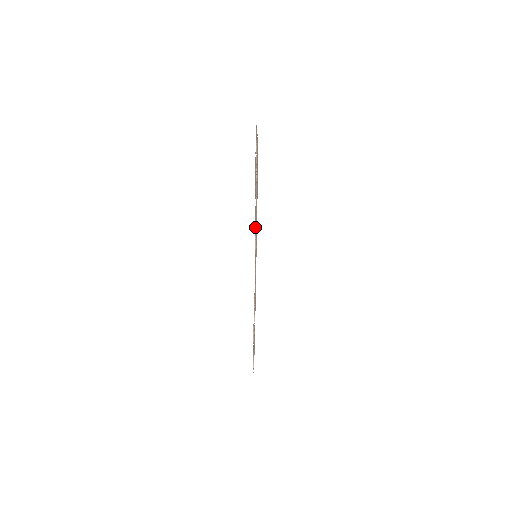
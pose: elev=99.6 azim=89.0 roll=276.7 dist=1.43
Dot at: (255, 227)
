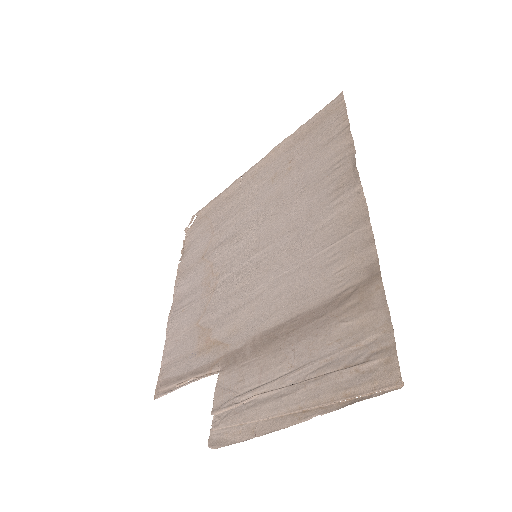
Dot at: (269, 407)
